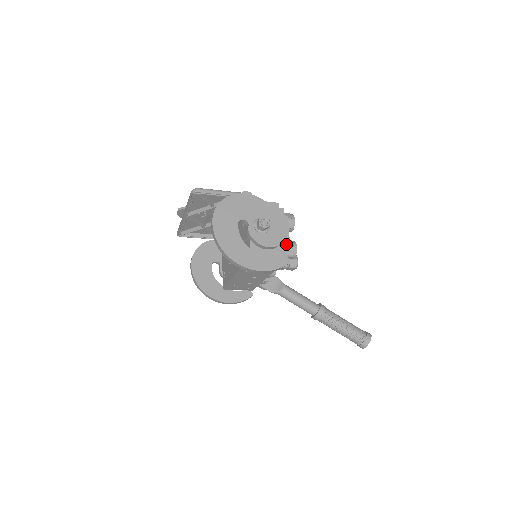
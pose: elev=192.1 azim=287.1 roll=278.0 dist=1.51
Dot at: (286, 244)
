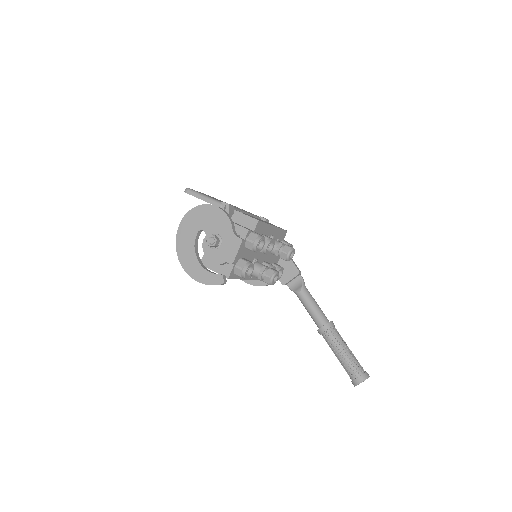
Dot at: (237, 264)
